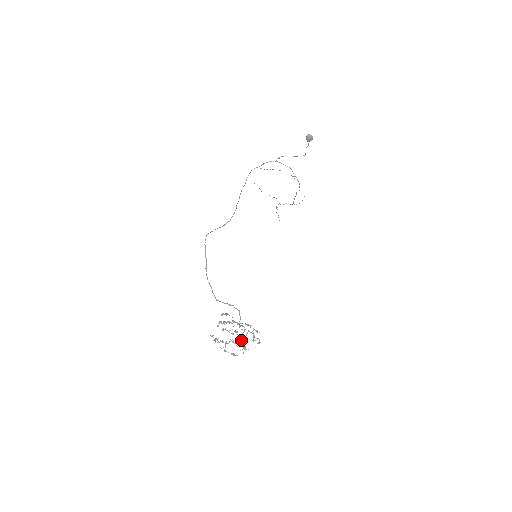
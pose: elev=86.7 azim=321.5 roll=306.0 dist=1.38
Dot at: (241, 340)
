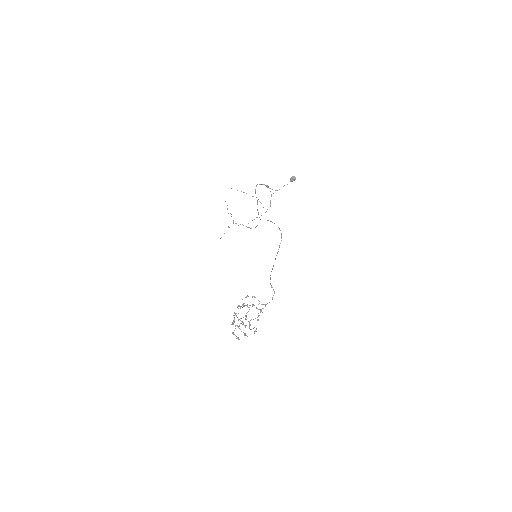
Dot at: (245, 326)
